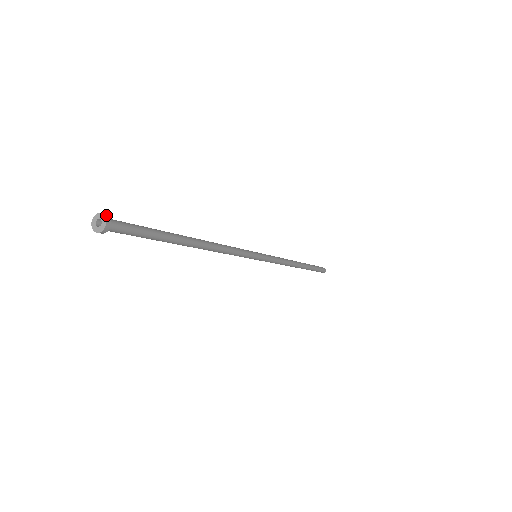
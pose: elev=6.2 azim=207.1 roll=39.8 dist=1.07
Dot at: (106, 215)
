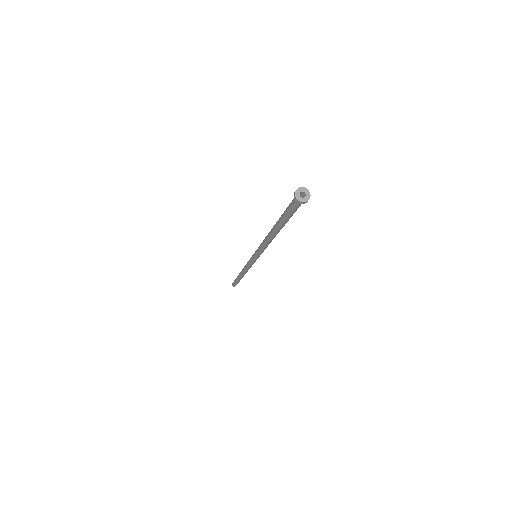
Dot at: (304, 188)
